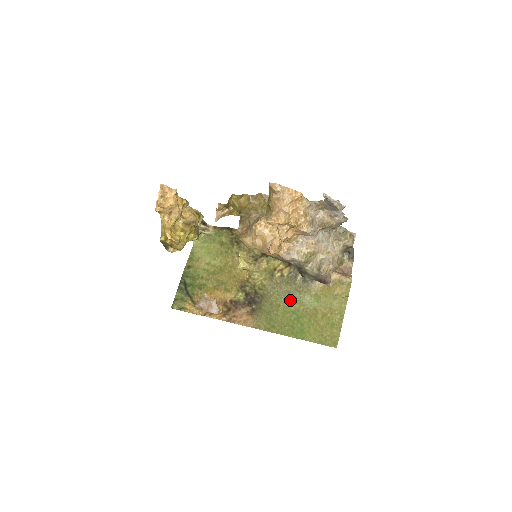
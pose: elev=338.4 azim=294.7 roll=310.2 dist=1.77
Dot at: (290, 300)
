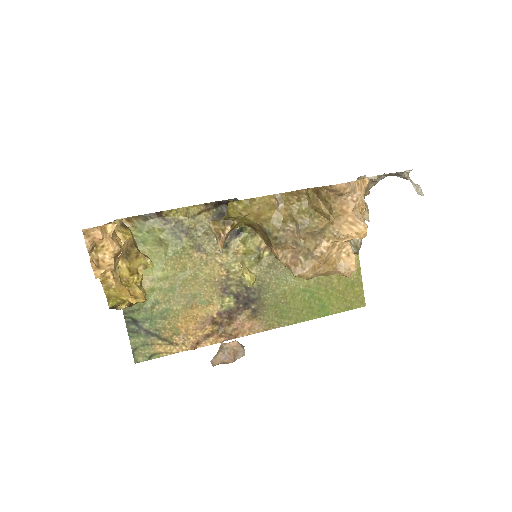
Dot at: (294, 279)
